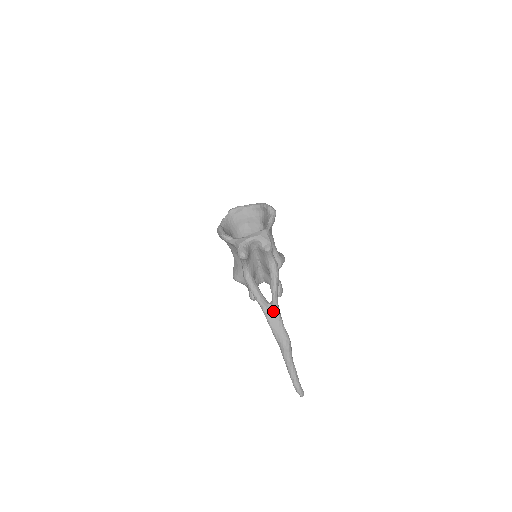
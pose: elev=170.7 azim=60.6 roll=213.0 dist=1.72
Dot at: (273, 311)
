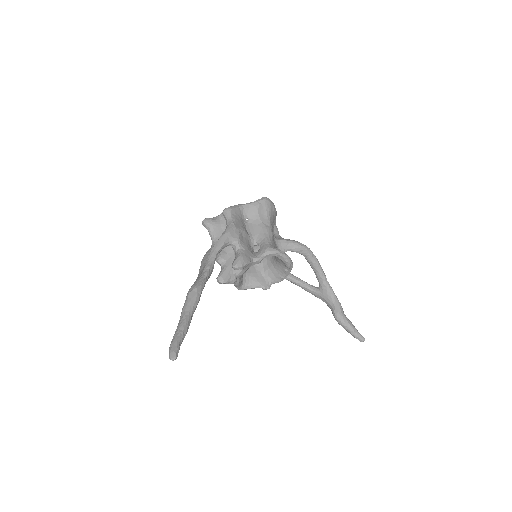
Dot at: occluded
